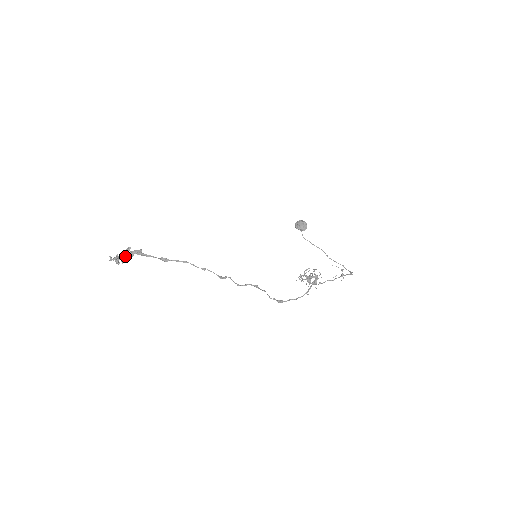
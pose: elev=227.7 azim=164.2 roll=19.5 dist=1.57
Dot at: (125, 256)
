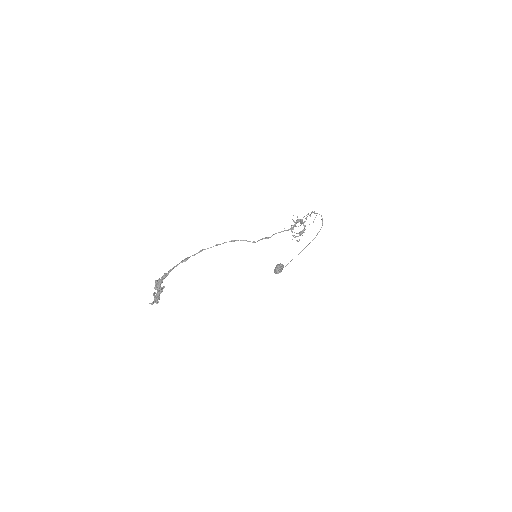
Dot at: (157, 285)
